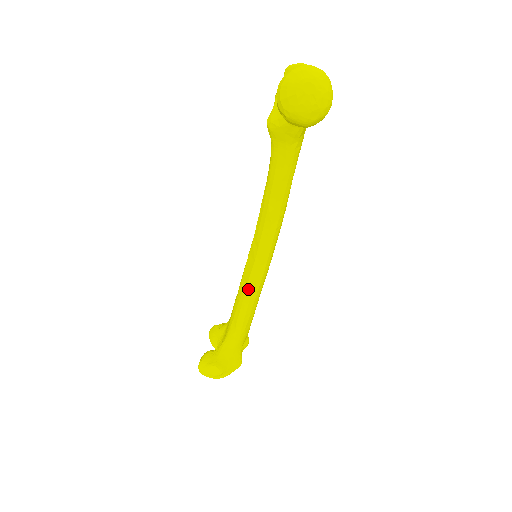
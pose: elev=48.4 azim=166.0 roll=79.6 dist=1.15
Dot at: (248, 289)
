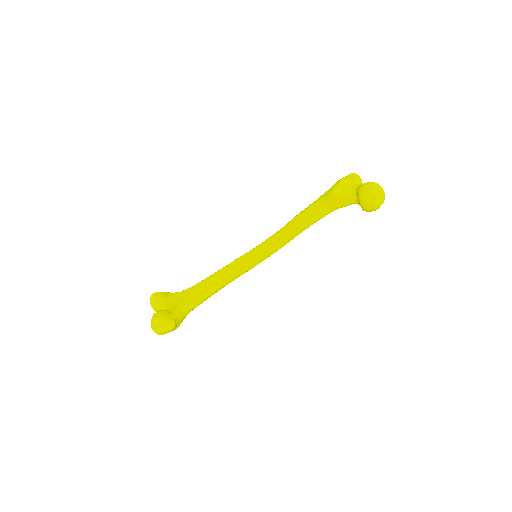
Dot at: (234, 275)
